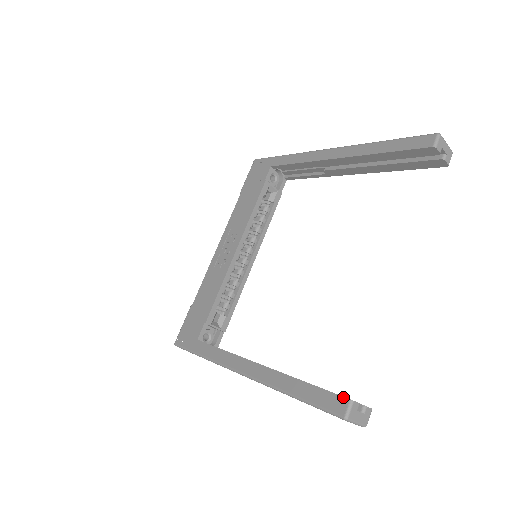
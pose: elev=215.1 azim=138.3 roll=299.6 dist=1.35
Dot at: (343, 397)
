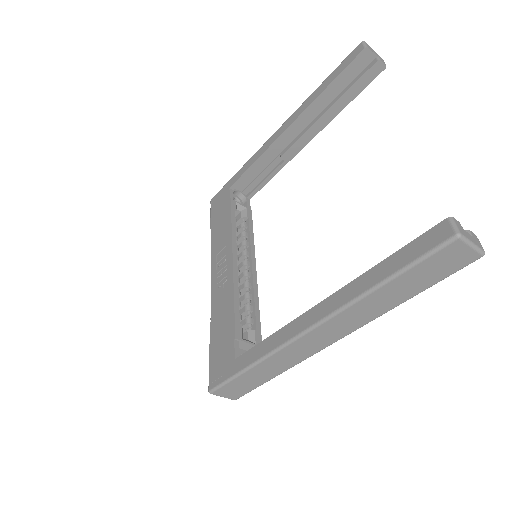
Dot at: (438, 224)
